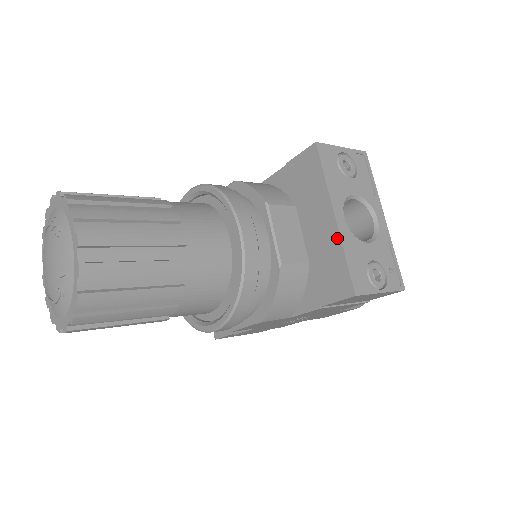
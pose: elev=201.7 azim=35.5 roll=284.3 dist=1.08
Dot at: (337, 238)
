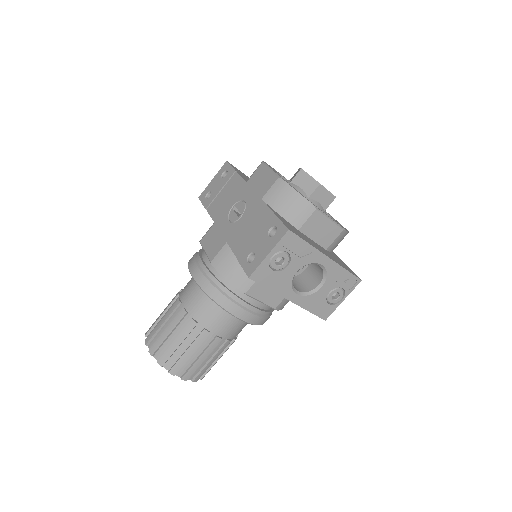
Dot at: (299, 305)
